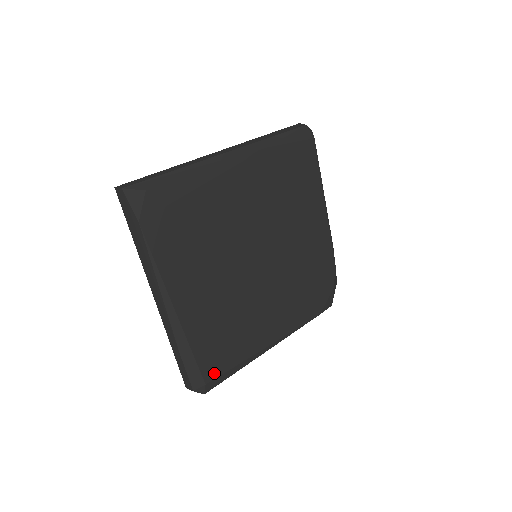
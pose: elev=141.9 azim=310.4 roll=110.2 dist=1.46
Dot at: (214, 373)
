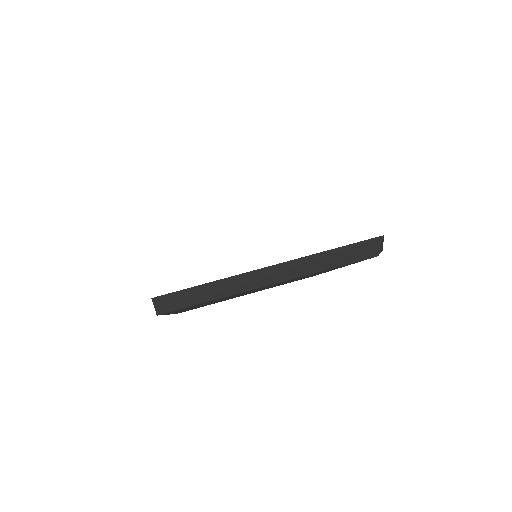
Dot at: occluded
